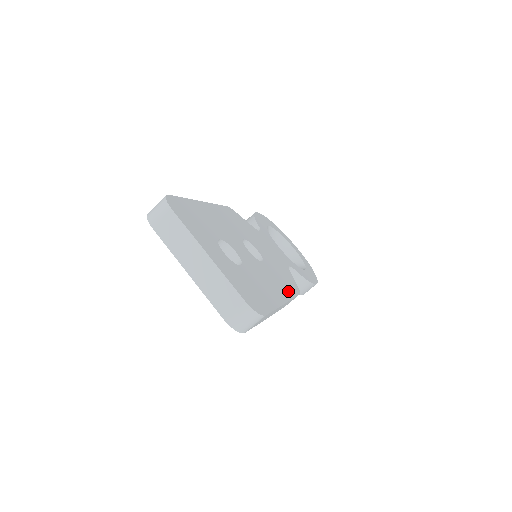
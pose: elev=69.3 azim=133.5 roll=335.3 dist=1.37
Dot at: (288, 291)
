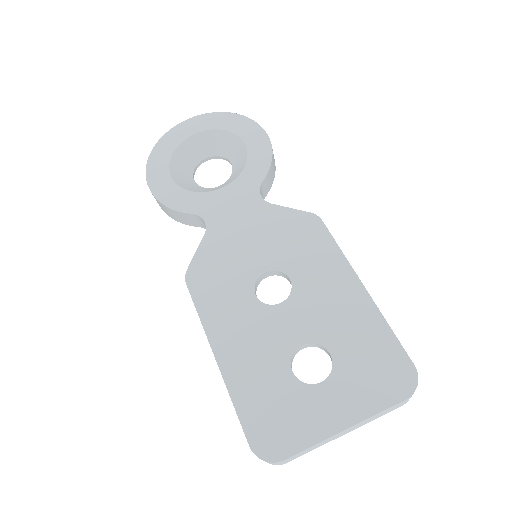
Dot at: (330, 254)
